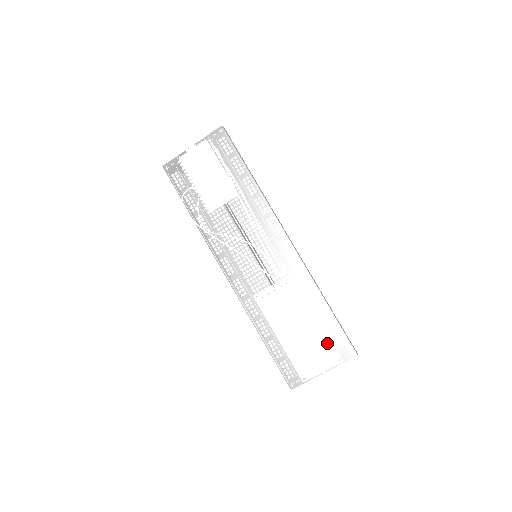
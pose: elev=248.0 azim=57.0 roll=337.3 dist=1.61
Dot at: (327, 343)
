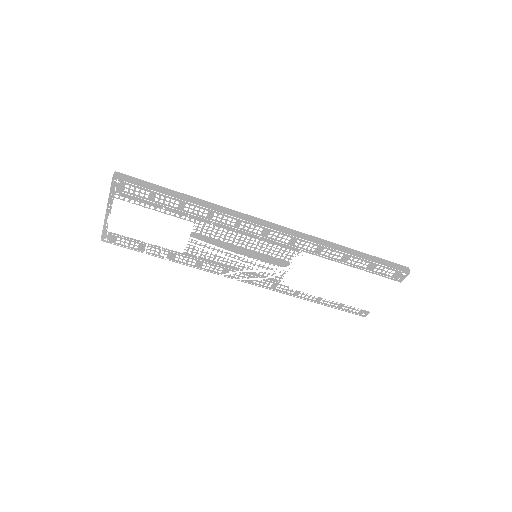
Dot at: (375, 280)
